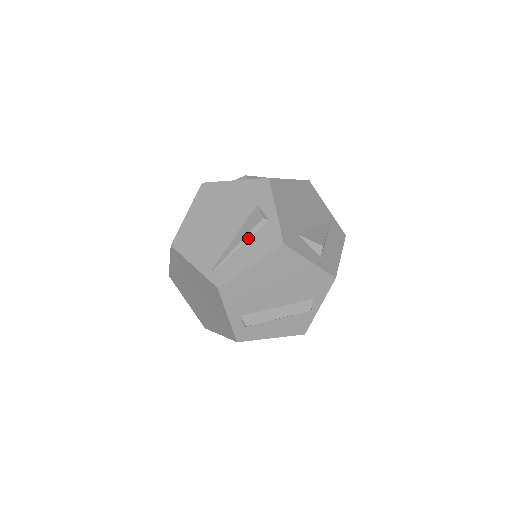
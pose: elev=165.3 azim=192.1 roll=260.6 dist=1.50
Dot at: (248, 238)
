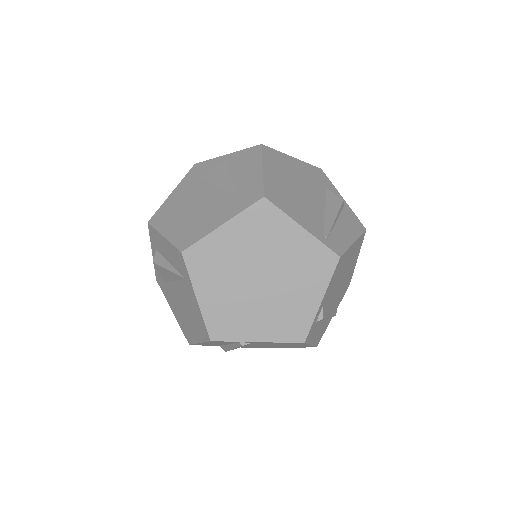
Dot at: (338, 215)
